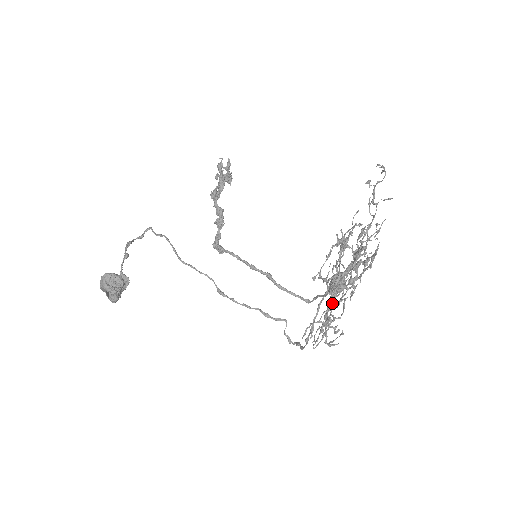
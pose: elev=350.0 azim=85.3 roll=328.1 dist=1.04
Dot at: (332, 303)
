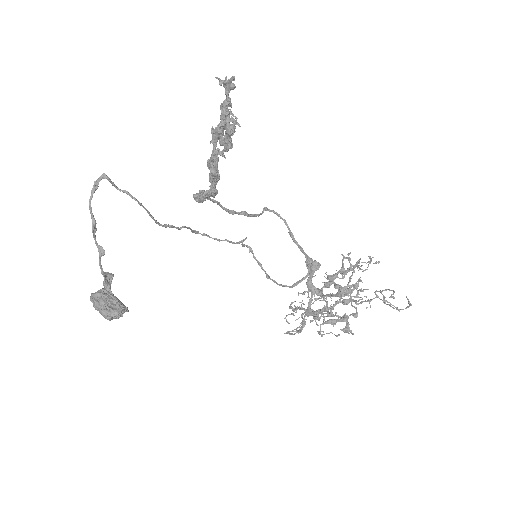
Dot at: occluded
